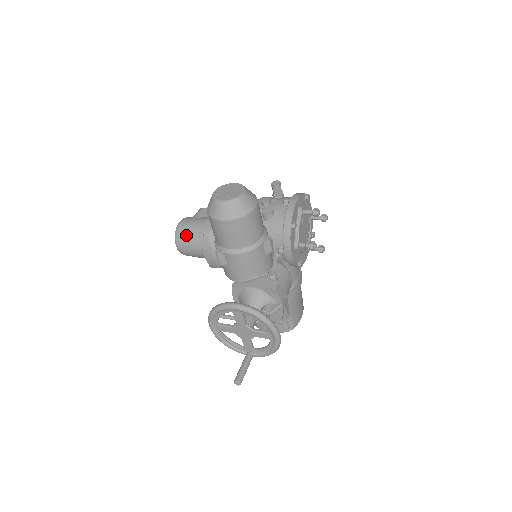
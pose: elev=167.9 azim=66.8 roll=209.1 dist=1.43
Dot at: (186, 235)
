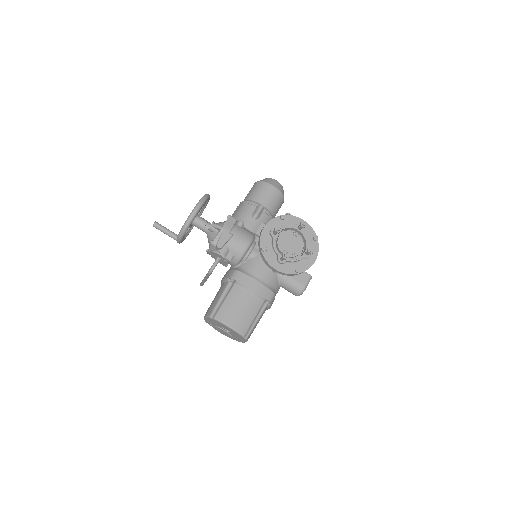
Dot at: occluded
